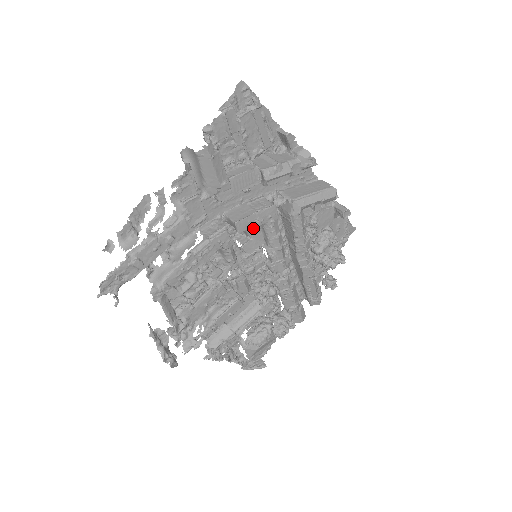
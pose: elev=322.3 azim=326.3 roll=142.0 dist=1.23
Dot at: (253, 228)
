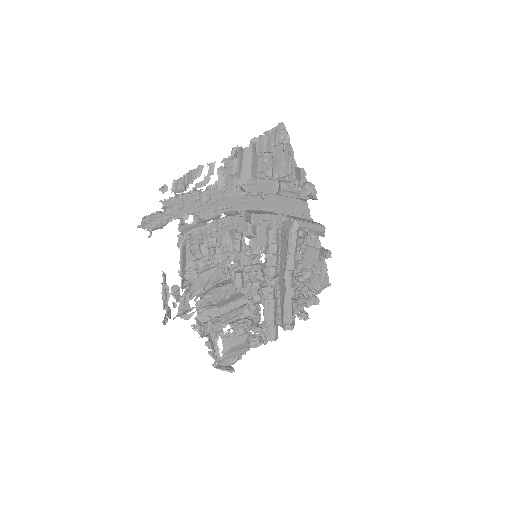
Dot at: (262, 225)
